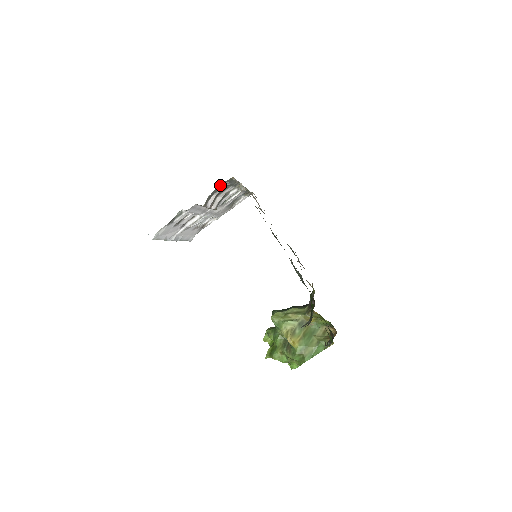
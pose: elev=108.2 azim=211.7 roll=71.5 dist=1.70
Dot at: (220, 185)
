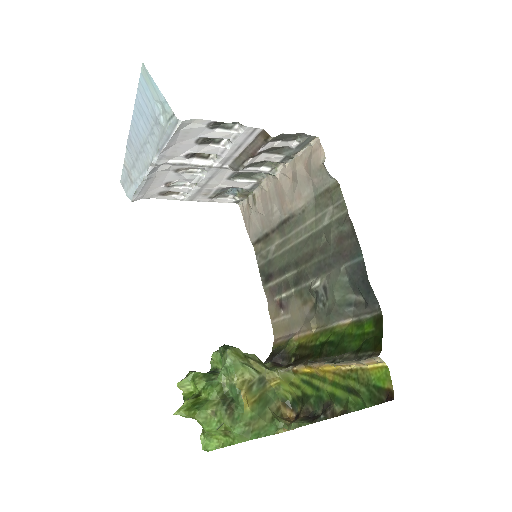
Dot at: (294, 136)
